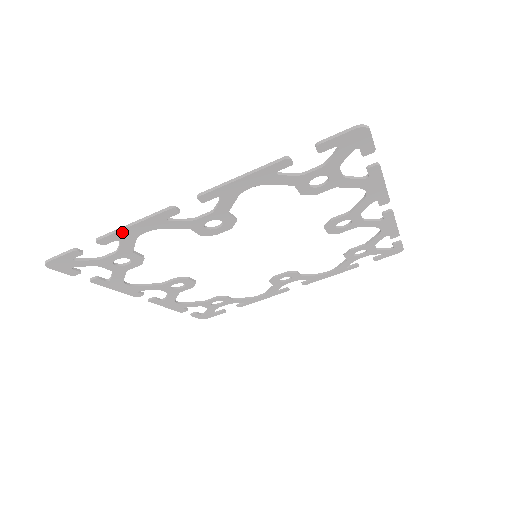
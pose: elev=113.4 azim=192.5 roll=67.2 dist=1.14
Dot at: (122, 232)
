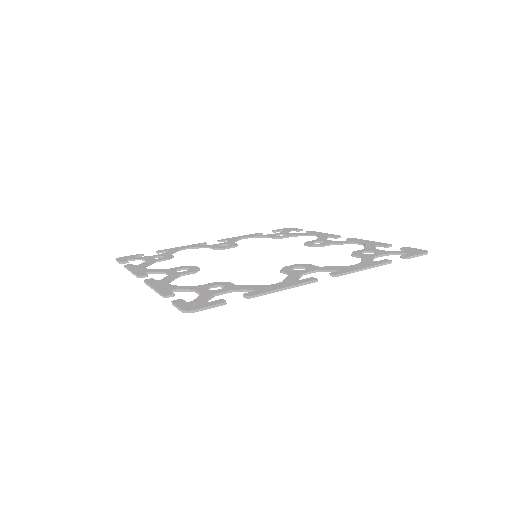
Dot at: (271, 292)
